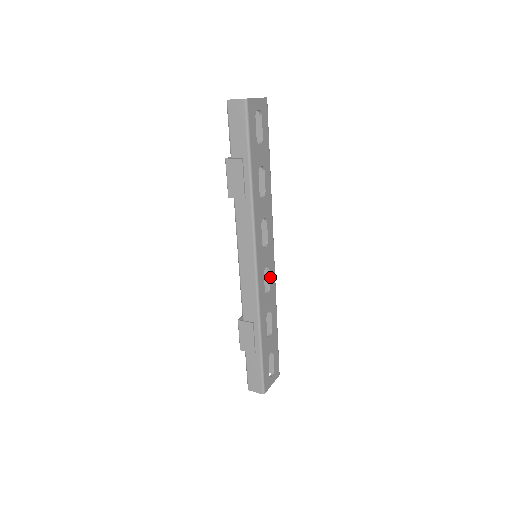
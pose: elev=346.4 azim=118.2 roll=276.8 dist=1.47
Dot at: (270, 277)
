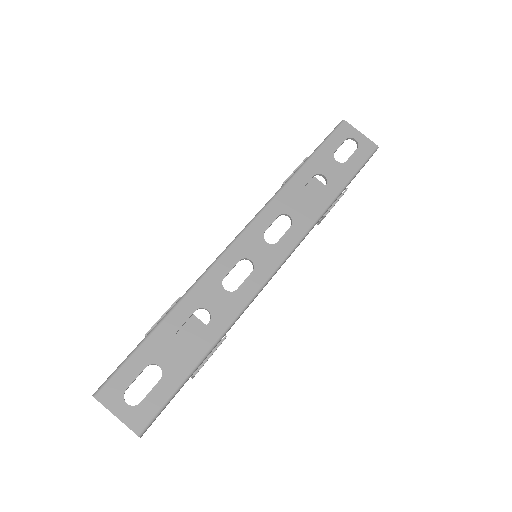
Dot at: (247, 281)
